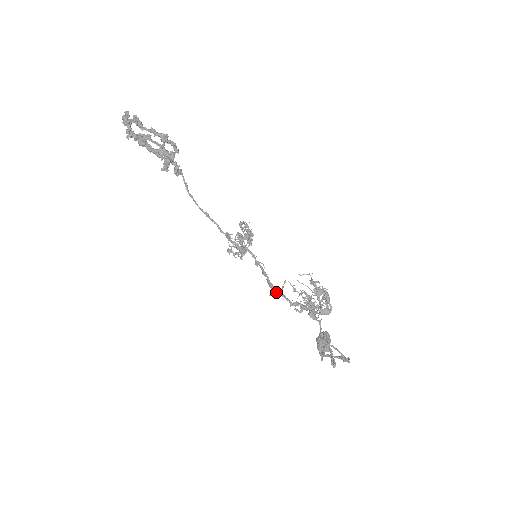
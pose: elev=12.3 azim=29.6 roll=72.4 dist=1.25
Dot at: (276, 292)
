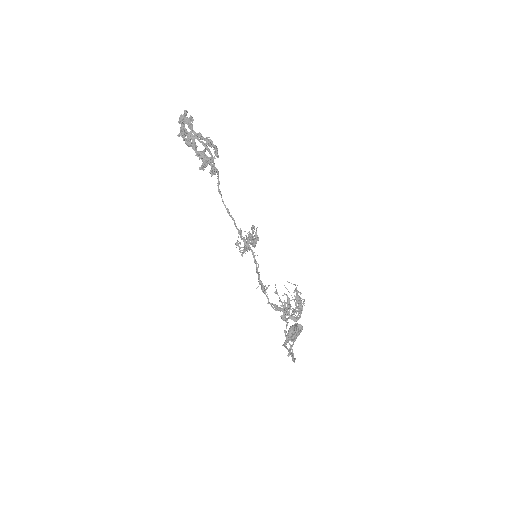
Dot at: (261, 289)
